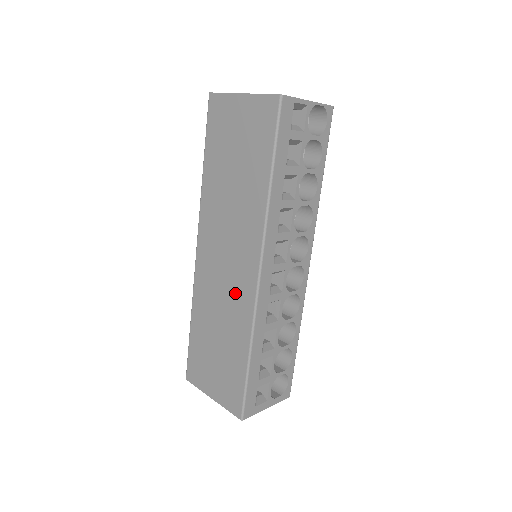
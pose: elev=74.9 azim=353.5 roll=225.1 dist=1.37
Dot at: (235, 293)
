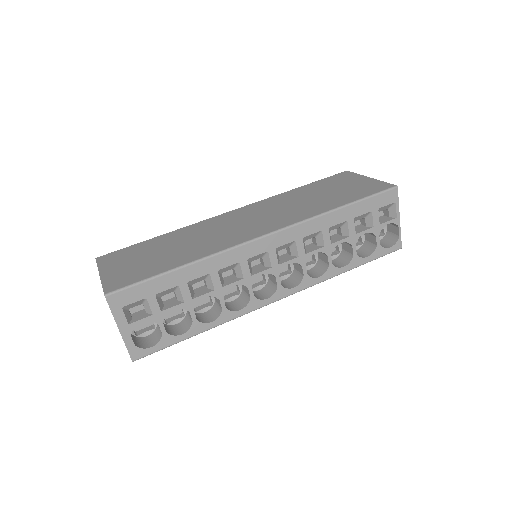
Dot at: (228, 235)
